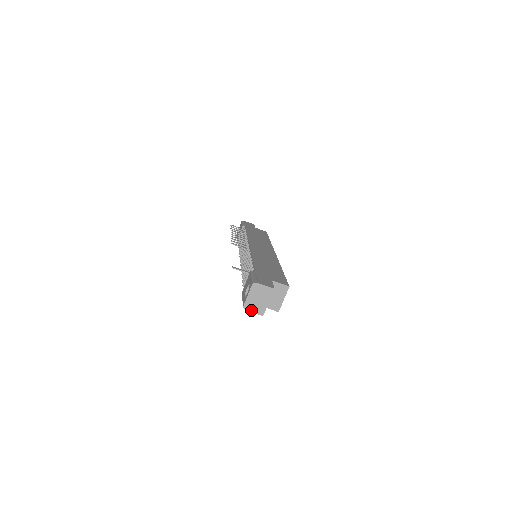
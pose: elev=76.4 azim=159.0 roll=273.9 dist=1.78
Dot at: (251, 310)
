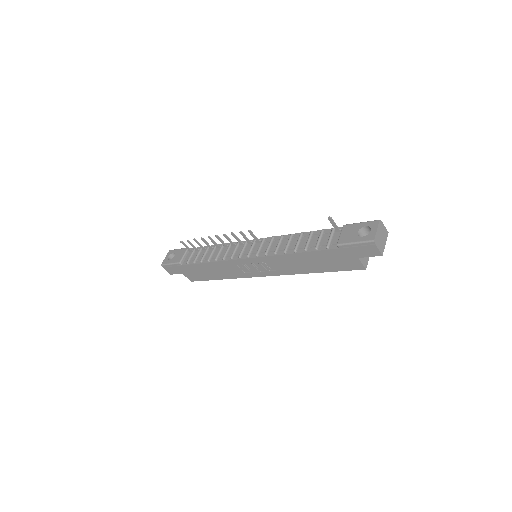
Dot at: (377, 246)
